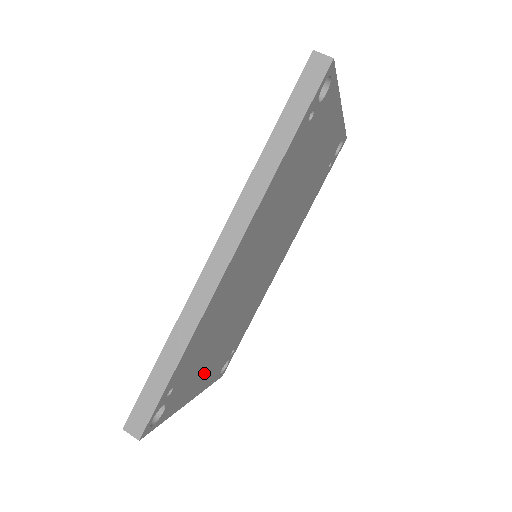
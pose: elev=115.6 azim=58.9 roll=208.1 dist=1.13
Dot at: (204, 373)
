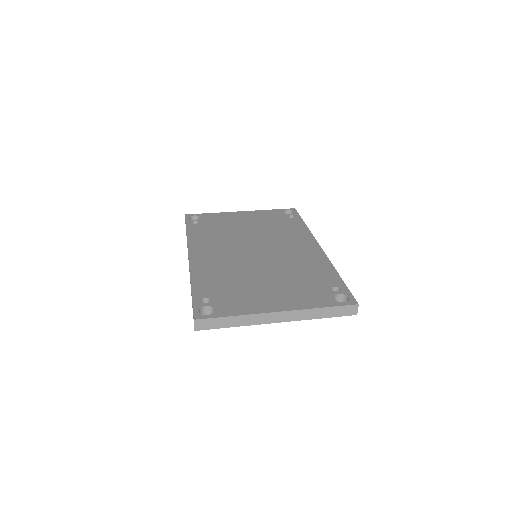
Dot at: occluded
